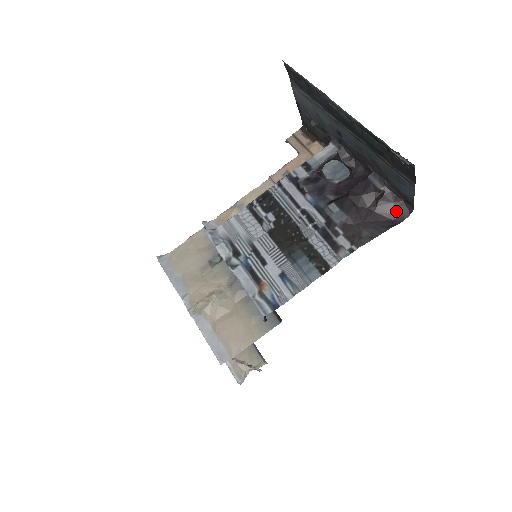
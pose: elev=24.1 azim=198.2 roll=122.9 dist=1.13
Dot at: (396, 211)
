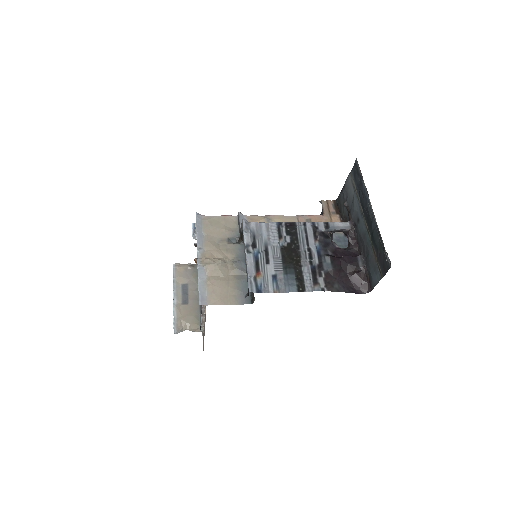
Dot at: (360, 286)
